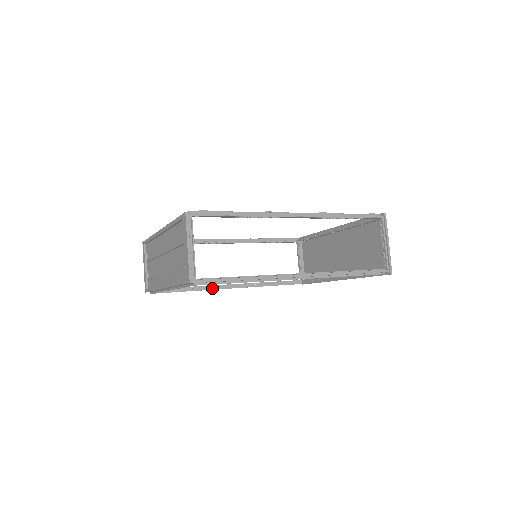
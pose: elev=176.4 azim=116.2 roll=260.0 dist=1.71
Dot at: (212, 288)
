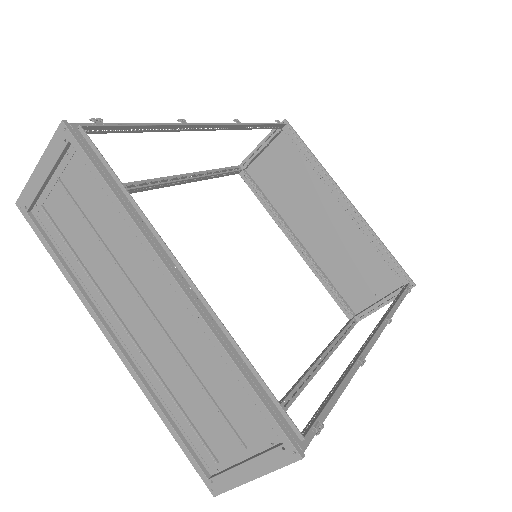
Dot at: (136, 191)
